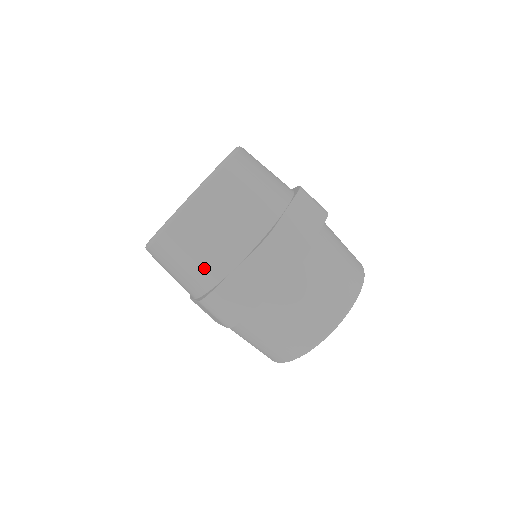
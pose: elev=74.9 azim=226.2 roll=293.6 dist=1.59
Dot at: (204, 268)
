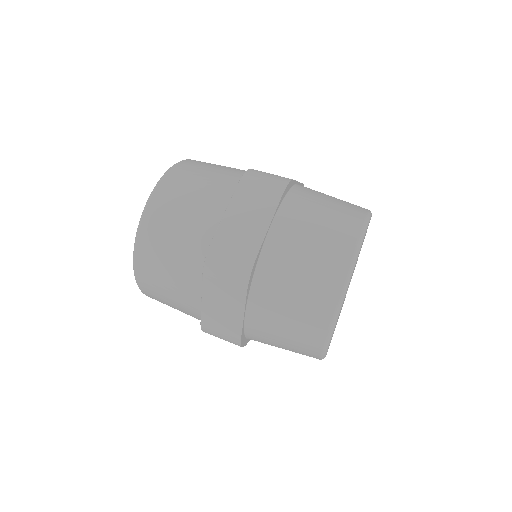
Dot at: (232, 170)
